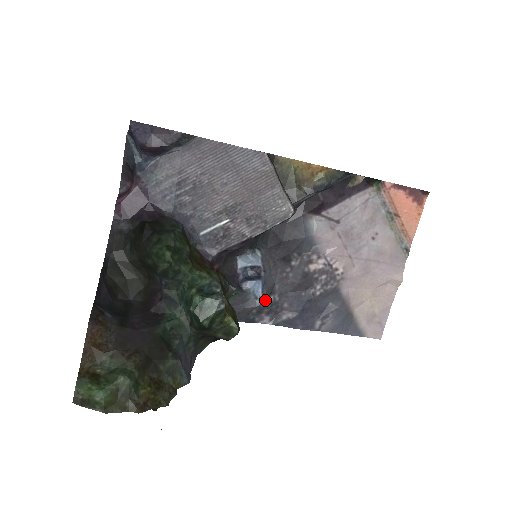
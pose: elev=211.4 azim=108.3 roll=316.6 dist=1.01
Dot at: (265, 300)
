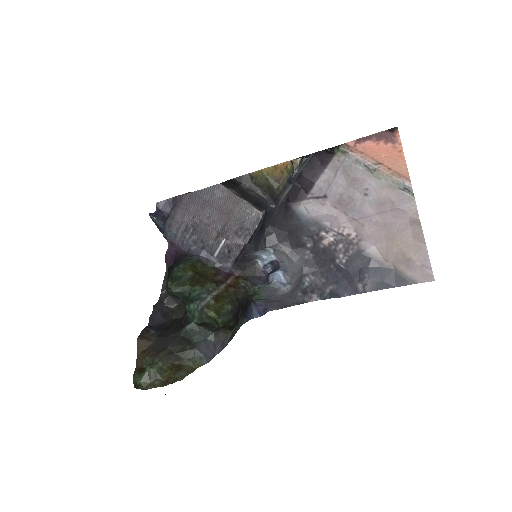
Dot at: (301, 283)
